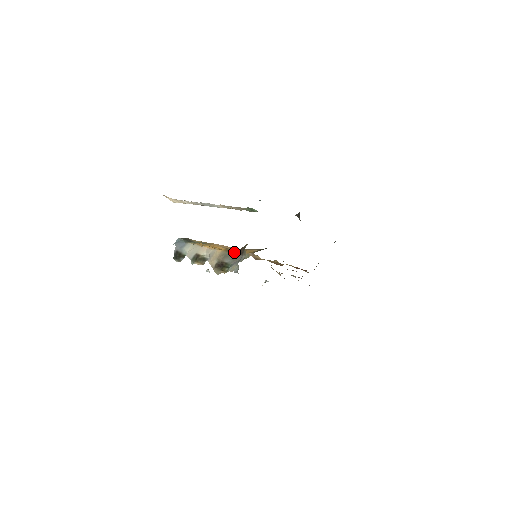
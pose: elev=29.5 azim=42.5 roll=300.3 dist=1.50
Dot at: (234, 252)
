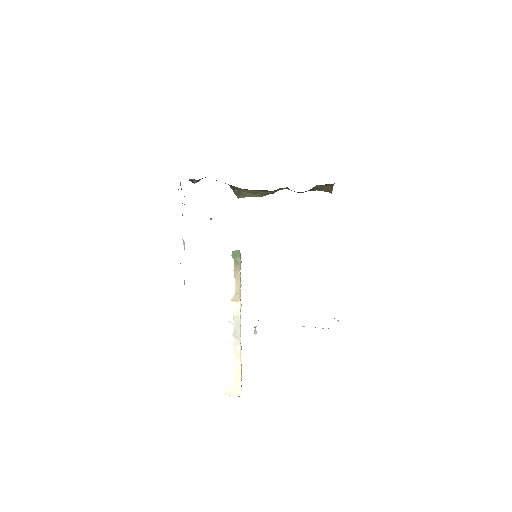
Dot at: occluded
